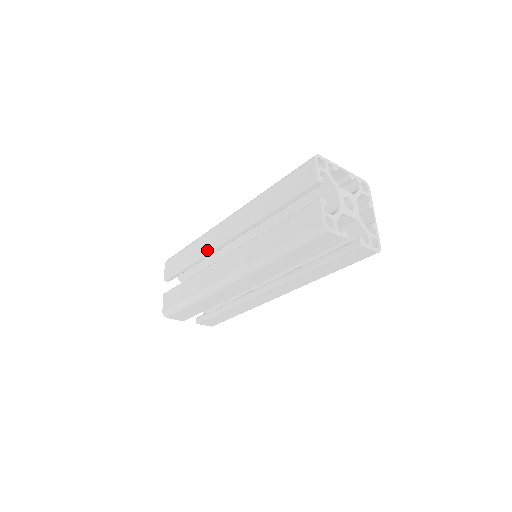
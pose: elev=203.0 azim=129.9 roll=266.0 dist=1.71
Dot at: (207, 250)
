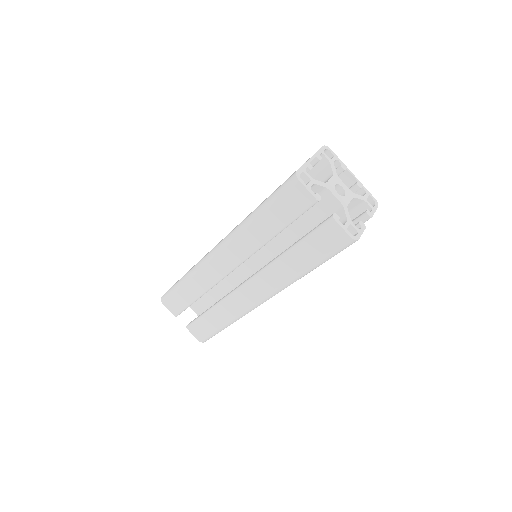
Dot at: (214, 283)
